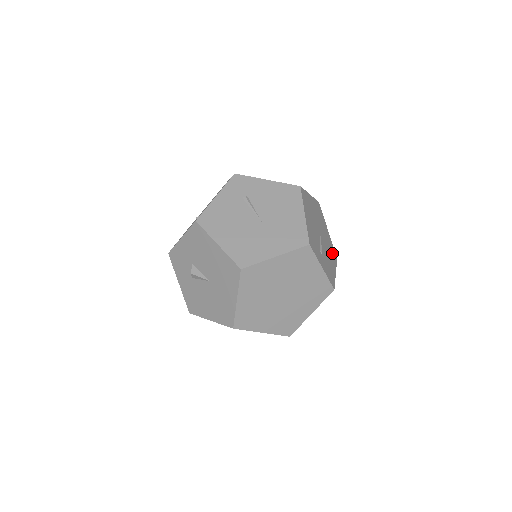
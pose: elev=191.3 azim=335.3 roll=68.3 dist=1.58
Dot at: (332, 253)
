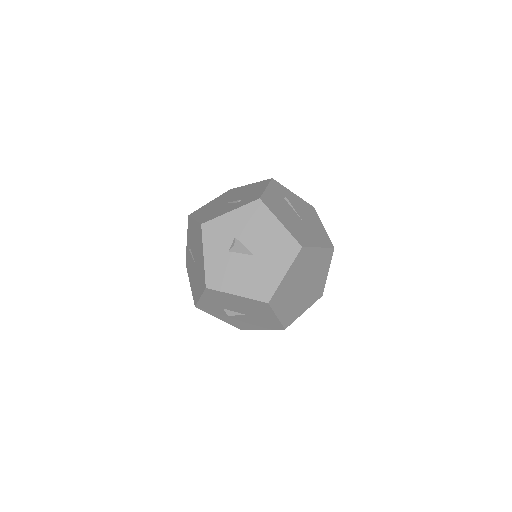
Dot at: occluded
